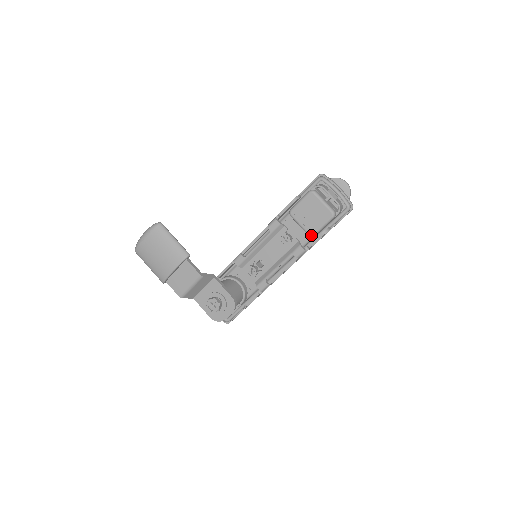
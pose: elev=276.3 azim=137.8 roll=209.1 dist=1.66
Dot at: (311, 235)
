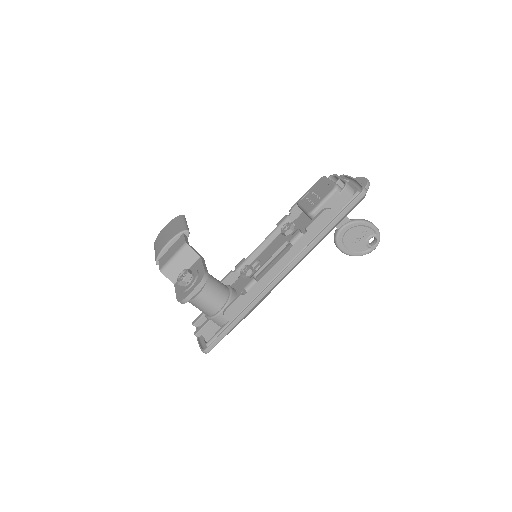
Dot at: (310, 212)
